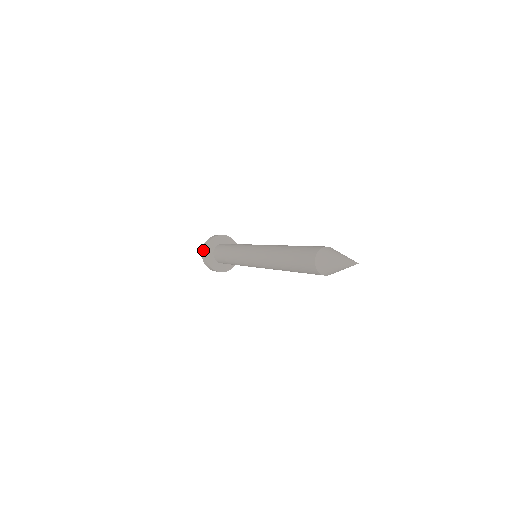
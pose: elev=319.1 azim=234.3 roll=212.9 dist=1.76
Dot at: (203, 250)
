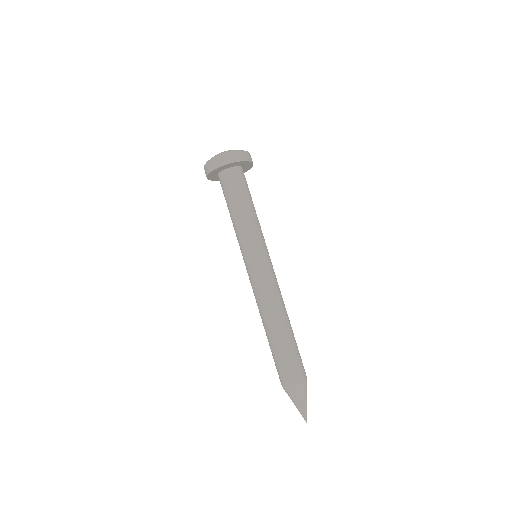
Dot at: (208, 166)
